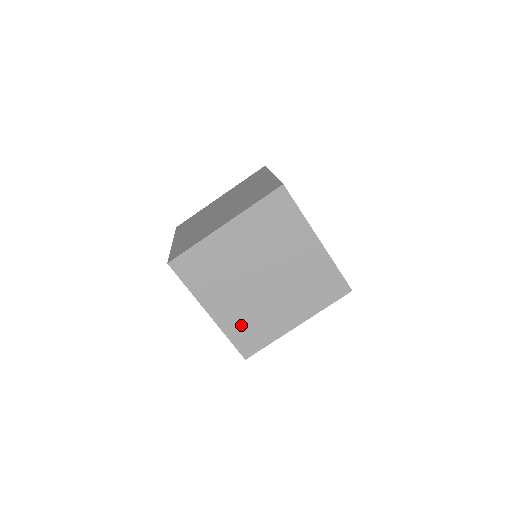
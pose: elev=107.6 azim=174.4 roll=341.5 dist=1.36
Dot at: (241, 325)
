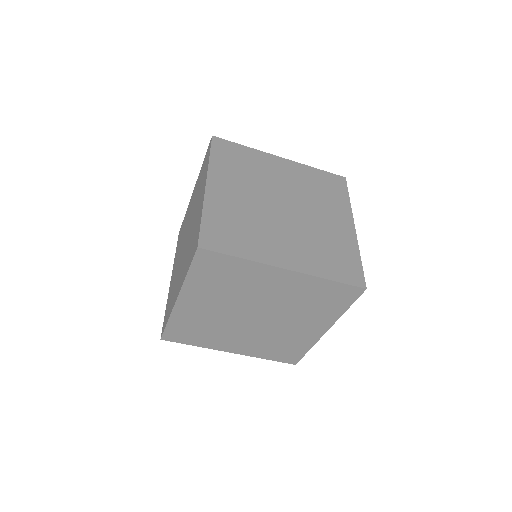
Dot at: (191, 323)
